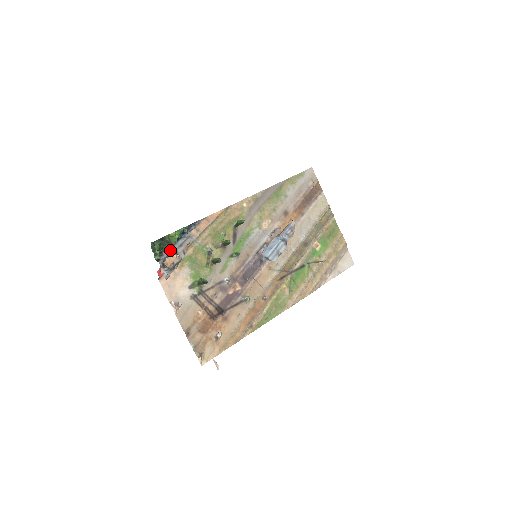
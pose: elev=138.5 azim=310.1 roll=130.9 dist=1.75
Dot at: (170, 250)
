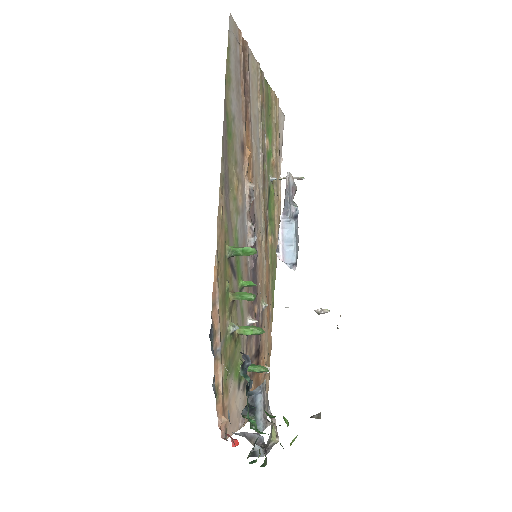
Dot at: (259, 429)
